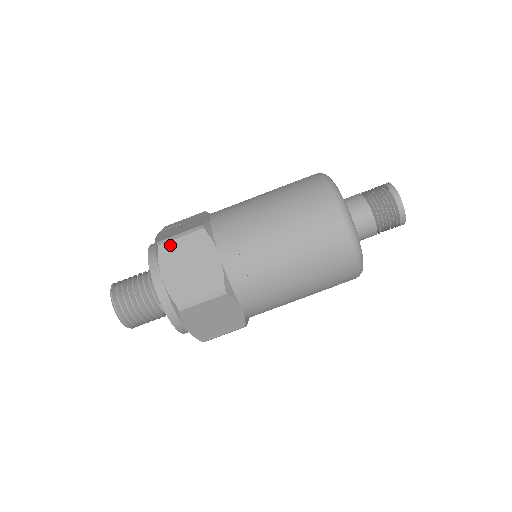
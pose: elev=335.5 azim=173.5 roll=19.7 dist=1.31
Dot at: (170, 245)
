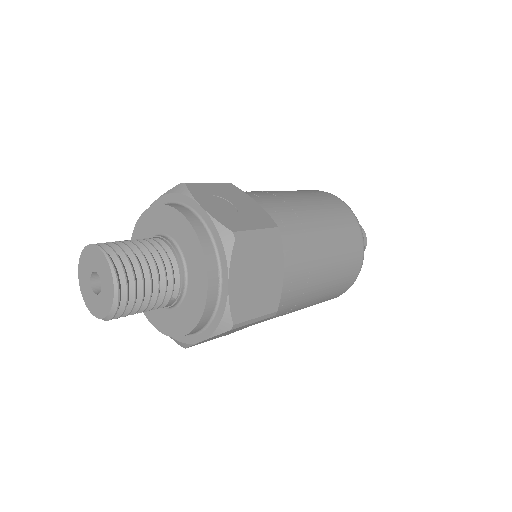
Dot at: (247, 243)
